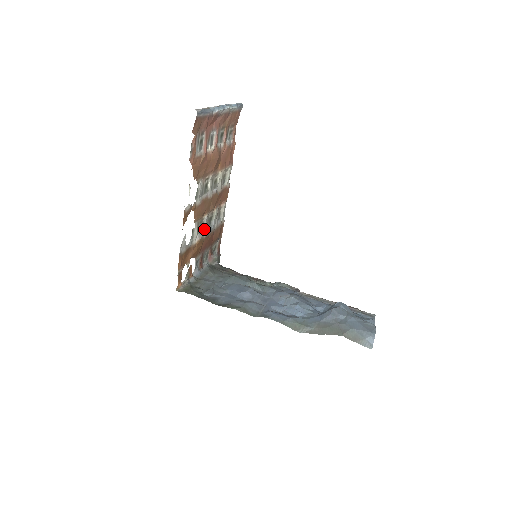
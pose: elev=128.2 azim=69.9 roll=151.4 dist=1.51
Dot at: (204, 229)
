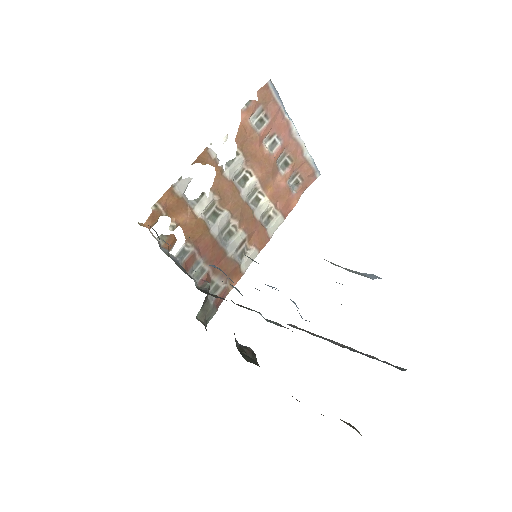
Dot at: (216, 224)
